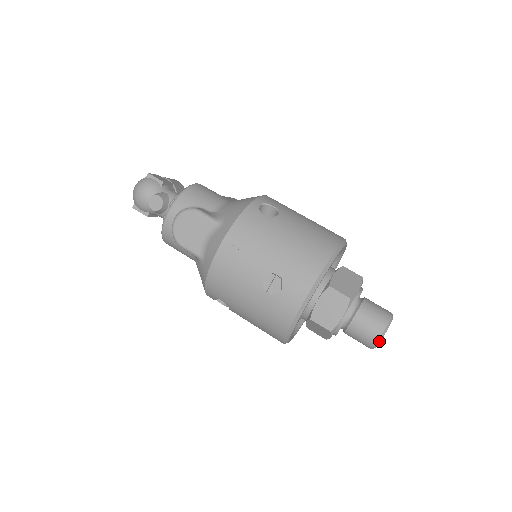
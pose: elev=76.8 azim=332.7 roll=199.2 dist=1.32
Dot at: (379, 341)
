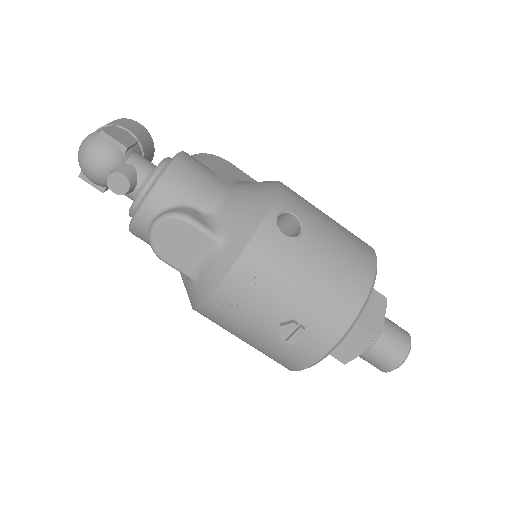
Dot at: occluded
